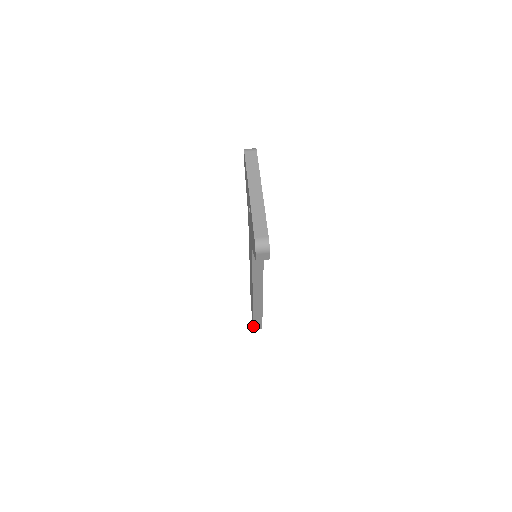
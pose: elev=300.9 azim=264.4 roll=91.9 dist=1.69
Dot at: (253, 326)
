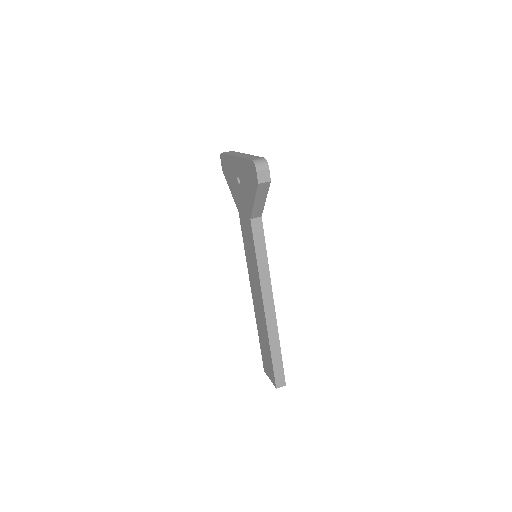
Dot at: (274, 380)
